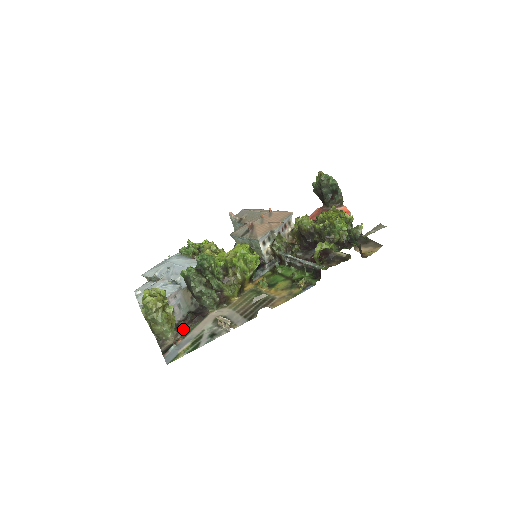
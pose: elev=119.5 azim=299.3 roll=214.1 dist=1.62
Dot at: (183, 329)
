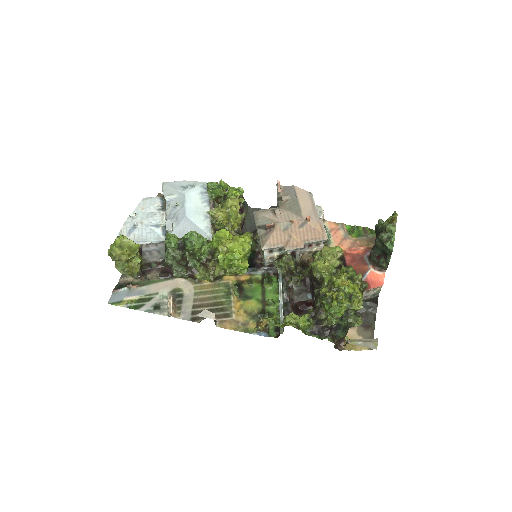
Dot at: (150, 273)
